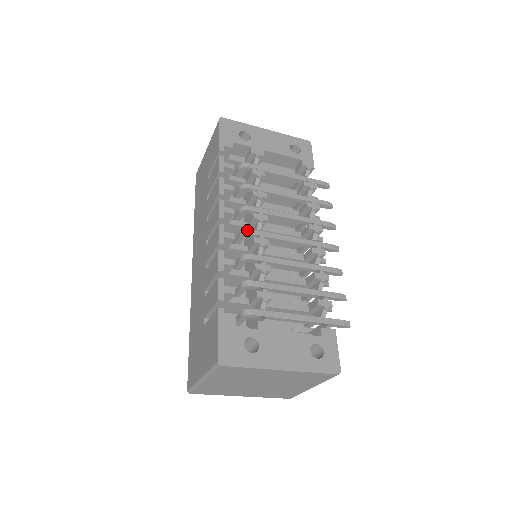
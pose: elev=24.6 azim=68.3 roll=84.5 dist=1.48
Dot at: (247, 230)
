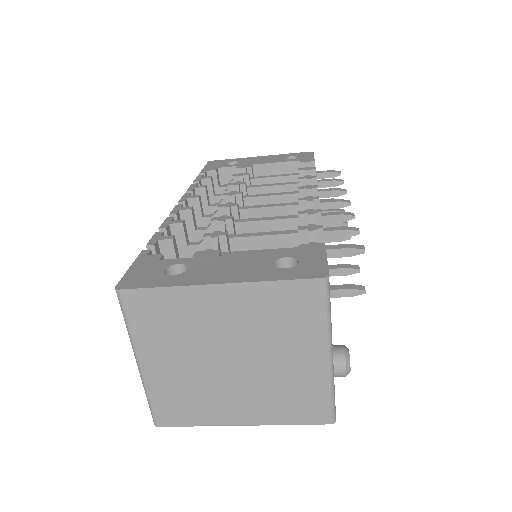
Dot at: occluded
